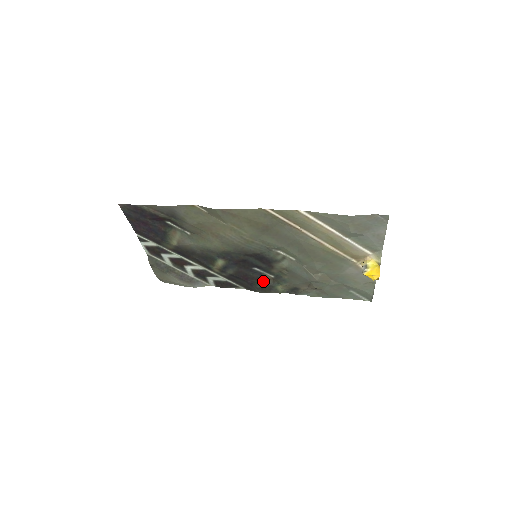
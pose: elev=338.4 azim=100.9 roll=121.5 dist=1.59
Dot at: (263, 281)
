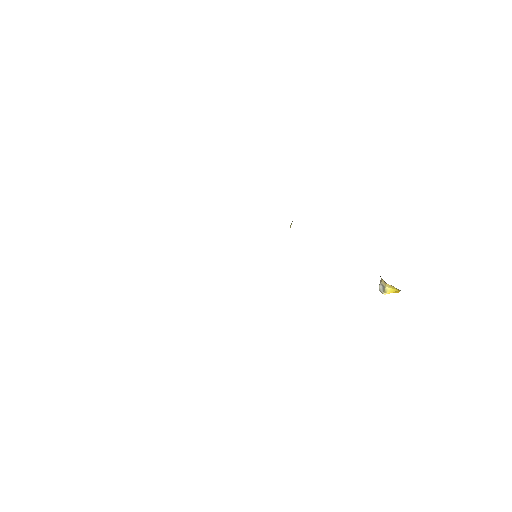
Dot at: occluded
